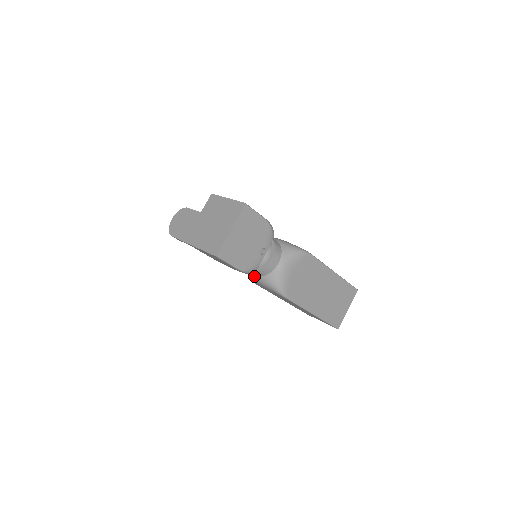
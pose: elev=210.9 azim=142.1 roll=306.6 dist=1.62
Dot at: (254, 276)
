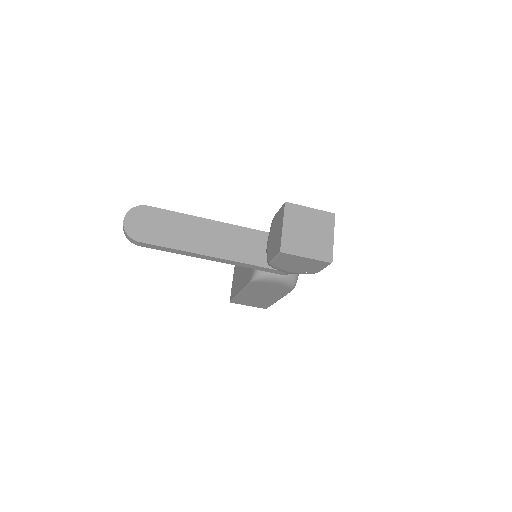
Dot at: (278, 275)
